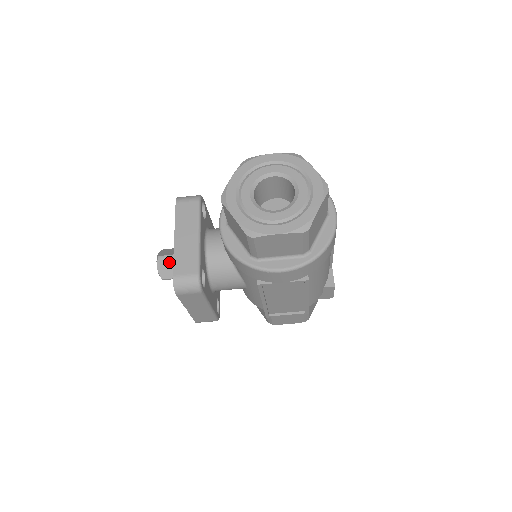
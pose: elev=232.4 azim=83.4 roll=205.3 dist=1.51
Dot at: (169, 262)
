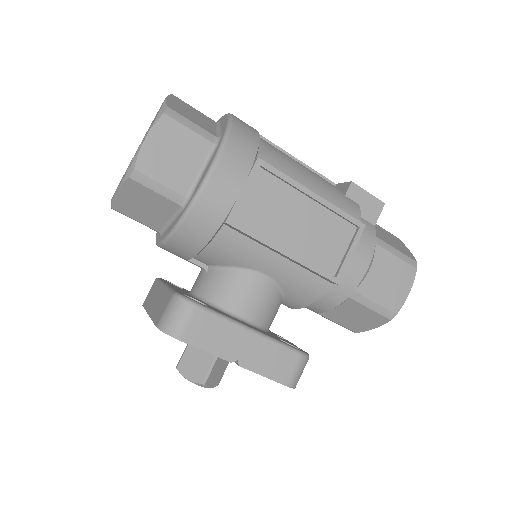
Dot at: (189, 358)
